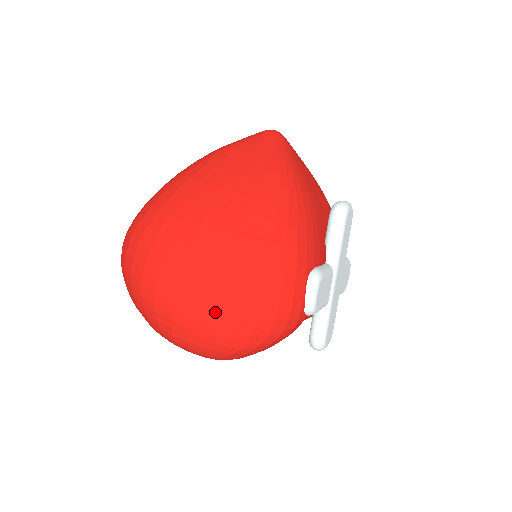
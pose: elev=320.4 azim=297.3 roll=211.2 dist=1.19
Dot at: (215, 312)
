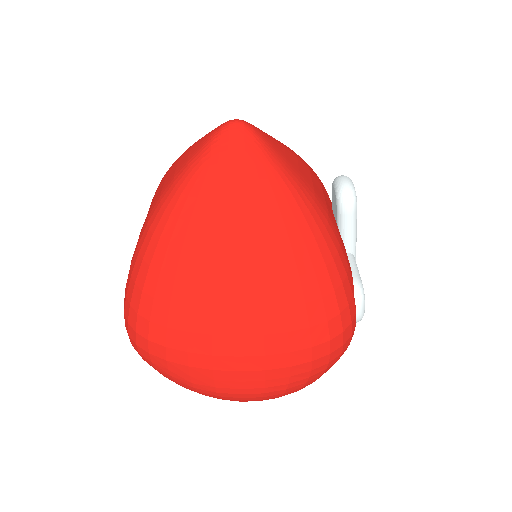
Dot at: (288, 380)
